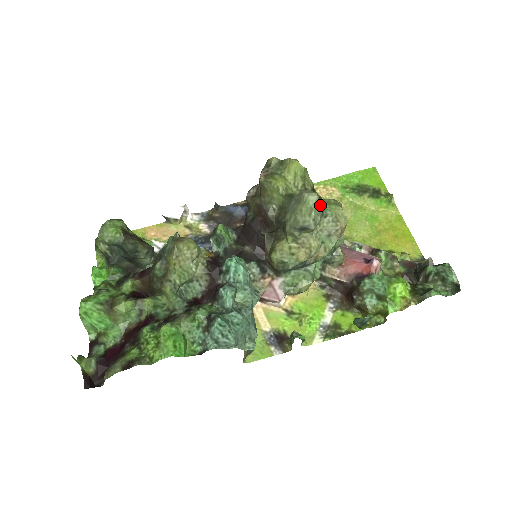
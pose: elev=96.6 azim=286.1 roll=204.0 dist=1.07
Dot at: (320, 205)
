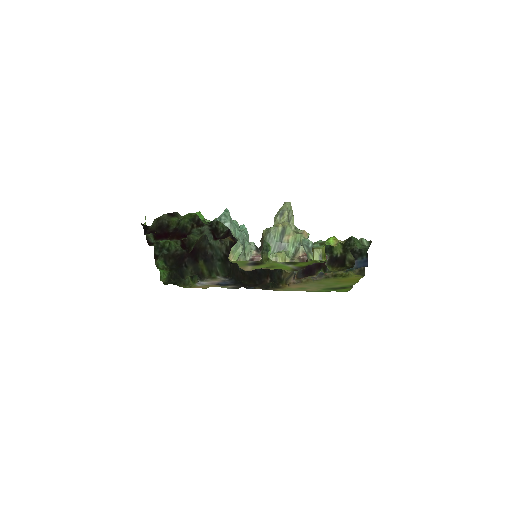
Dot at: (295, 226)
